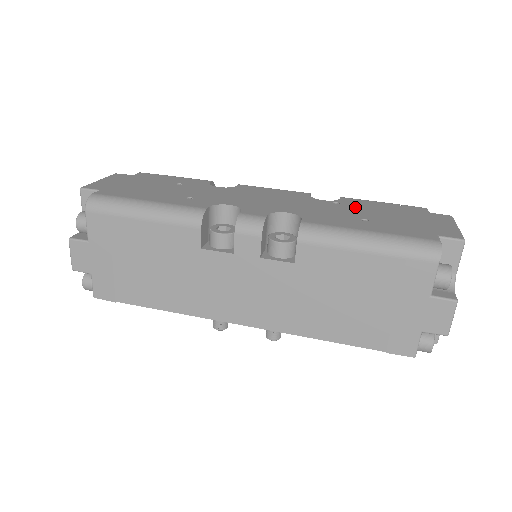
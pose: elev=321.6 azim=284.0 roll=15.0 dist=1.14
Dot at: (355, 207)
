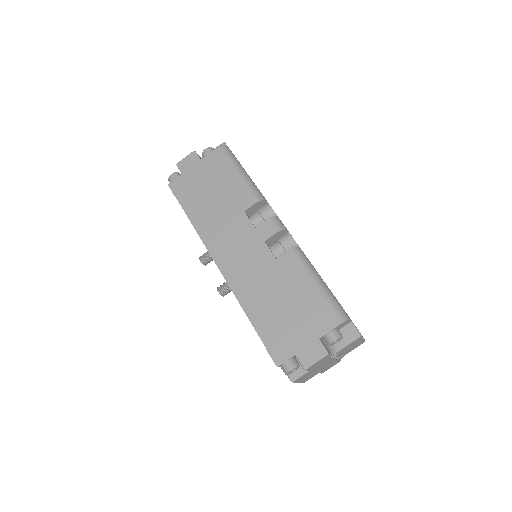
Dot at: occluded
